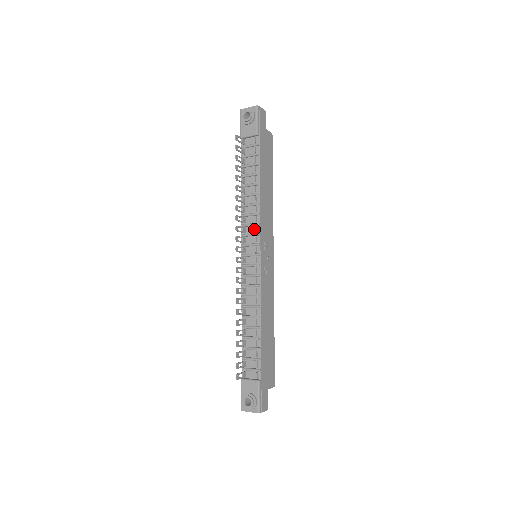
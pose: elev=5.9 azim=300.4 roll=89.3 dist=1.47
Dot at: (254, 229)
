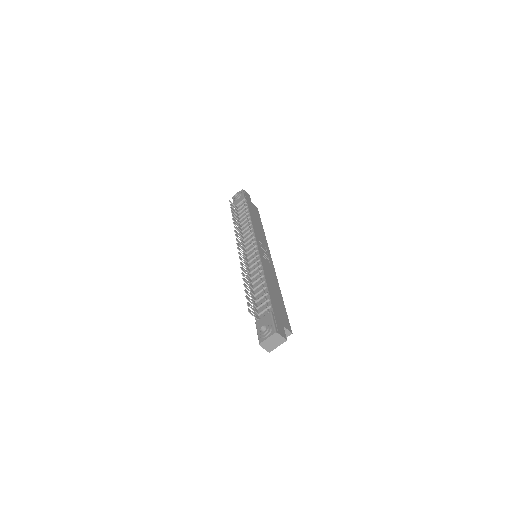
Dot at: (250, 237)
